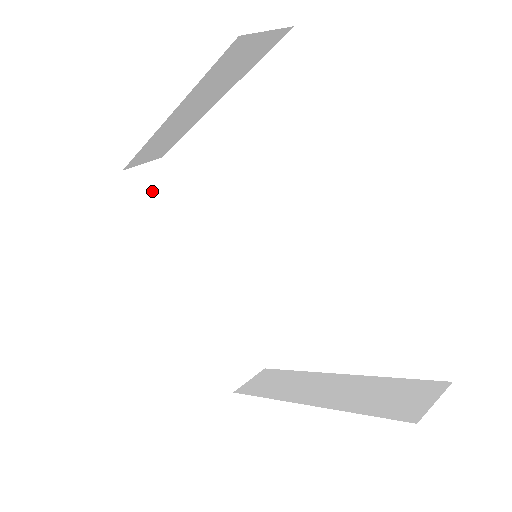
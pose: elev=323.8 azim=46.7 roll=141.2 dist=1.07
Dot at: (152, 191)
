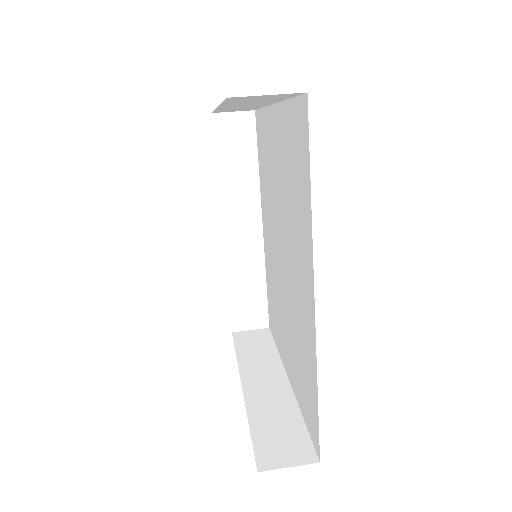
Dot at: (232, 140)
